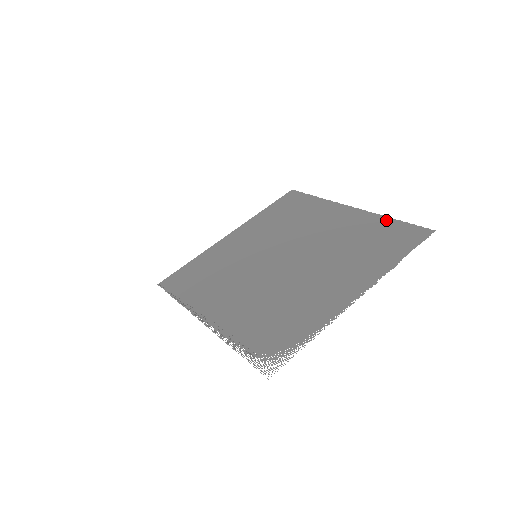
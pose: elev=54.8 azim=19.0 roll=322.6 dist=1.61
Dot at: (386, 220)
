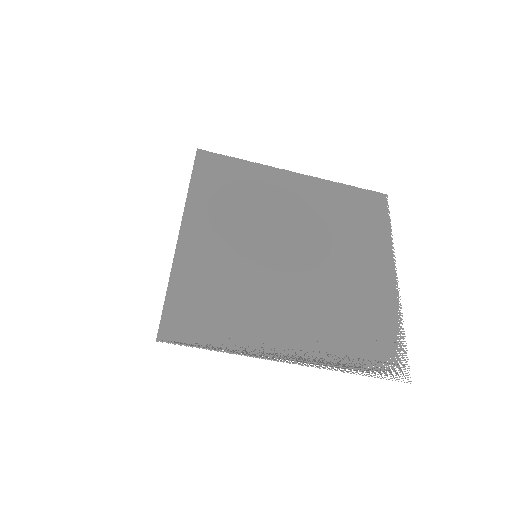
Dot at: (342, 187)
